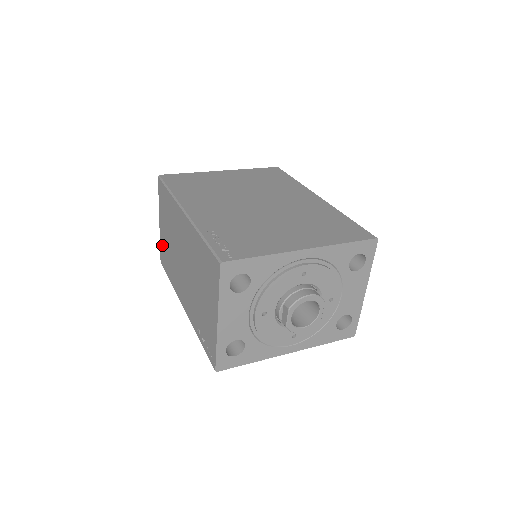
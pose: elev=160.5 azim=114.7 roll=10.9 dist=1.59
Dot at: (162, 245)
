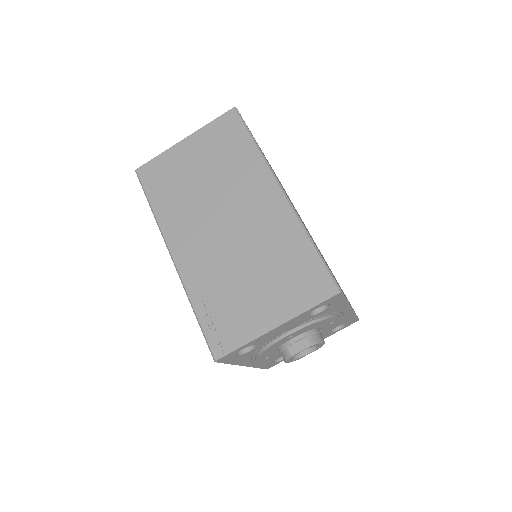
Dot at: (166, 162)
